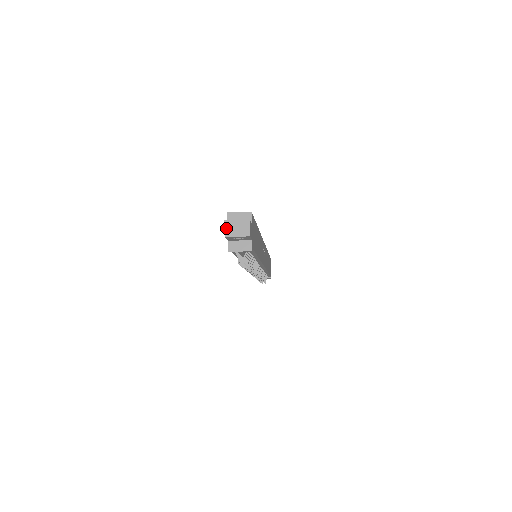
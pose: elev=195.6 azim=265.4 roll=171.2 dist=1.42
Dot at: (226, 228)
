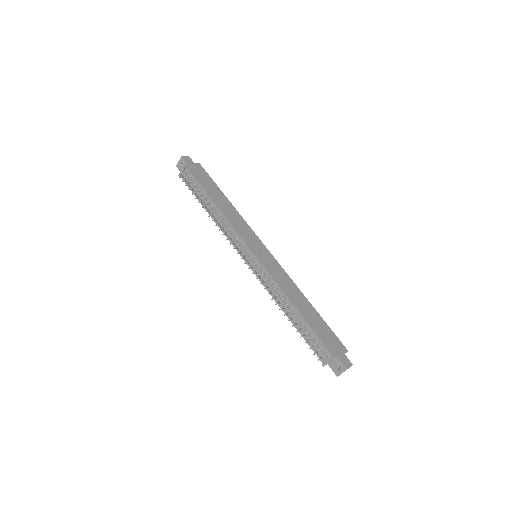
Dot at: occluded
